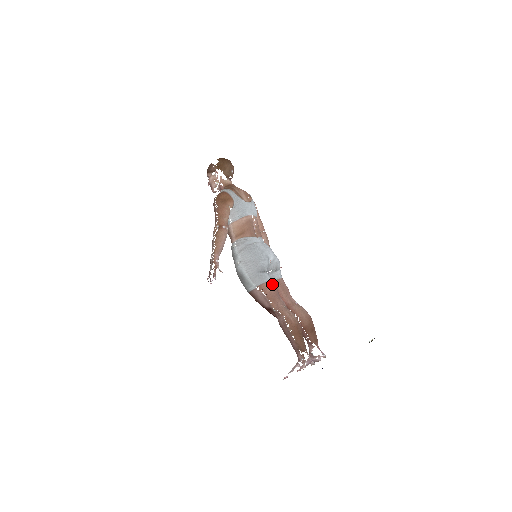
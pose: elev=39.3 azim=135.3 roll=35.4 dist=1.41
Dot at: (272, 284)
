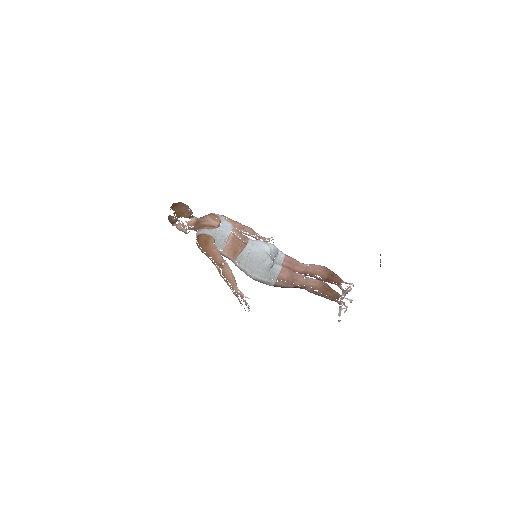
Dot at: (284, 270)
